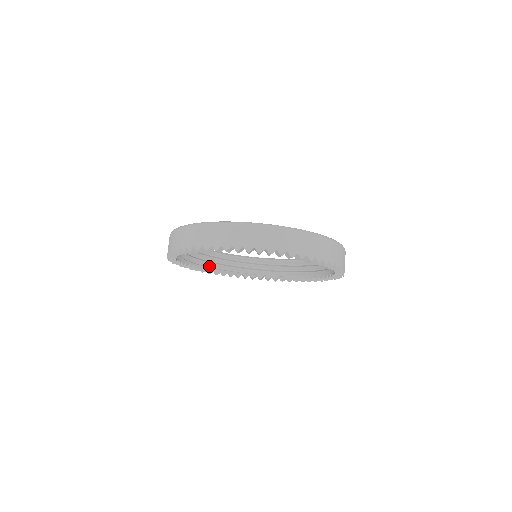
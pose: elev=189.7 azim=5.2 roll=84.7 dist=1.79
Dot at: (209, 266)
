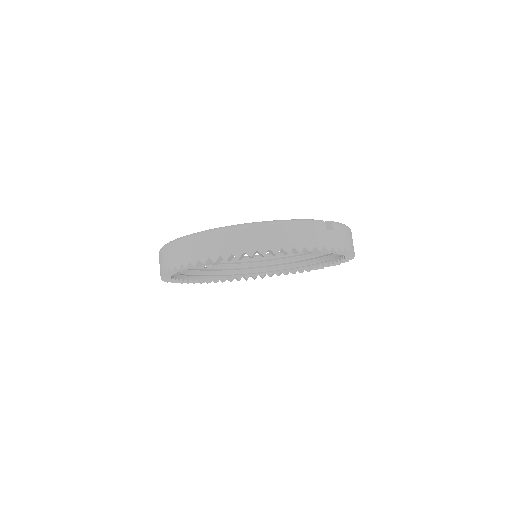
Dot at: (271, 270)
